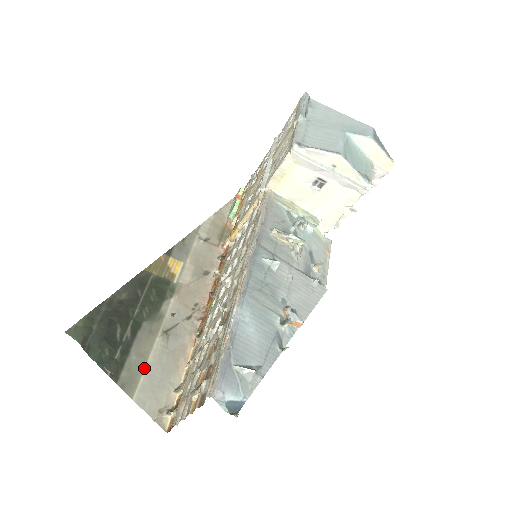
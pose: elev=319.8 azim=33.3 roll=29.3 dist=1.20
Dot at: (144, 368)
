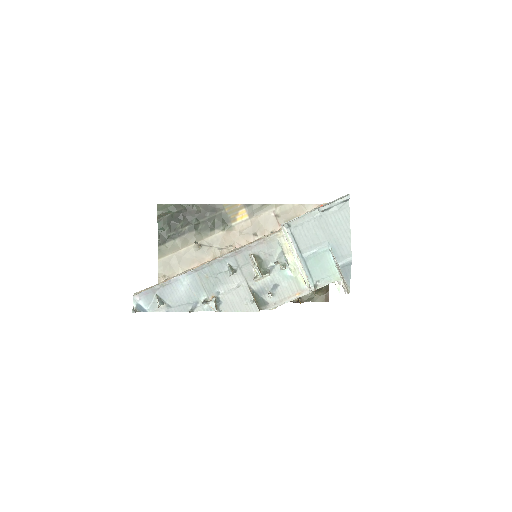
Dot at: (176, 251)
